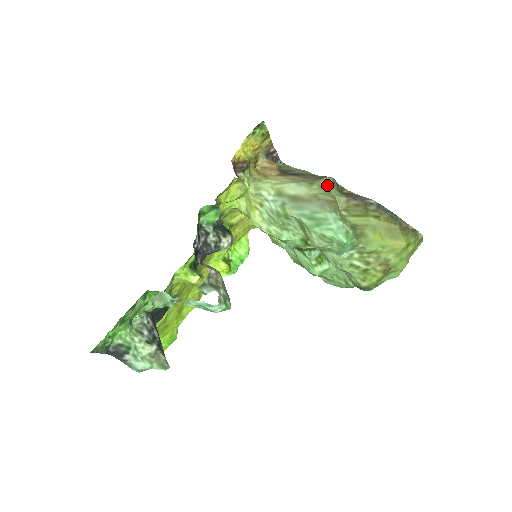
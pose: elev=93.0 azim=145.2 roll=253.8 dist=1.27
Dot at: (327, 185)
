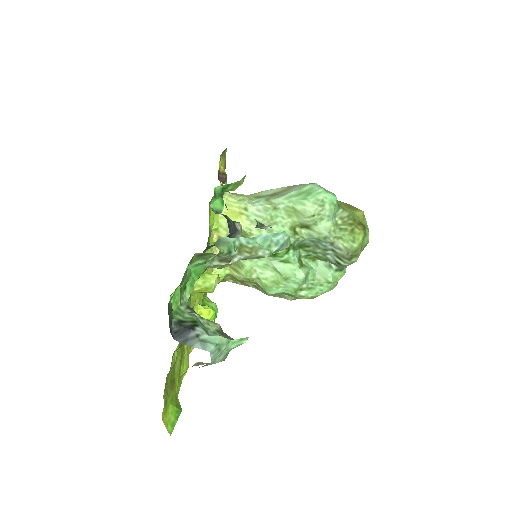
Dot at: occluded
